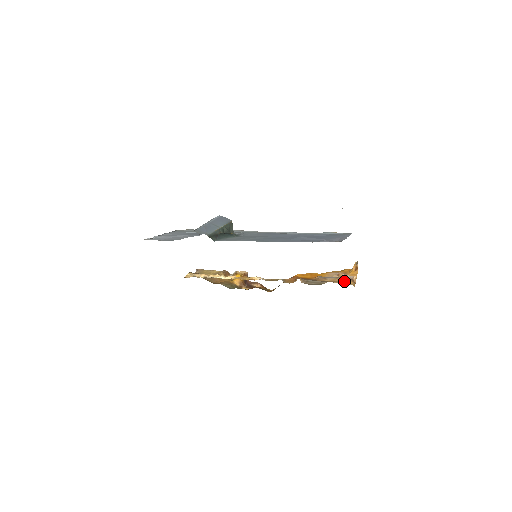
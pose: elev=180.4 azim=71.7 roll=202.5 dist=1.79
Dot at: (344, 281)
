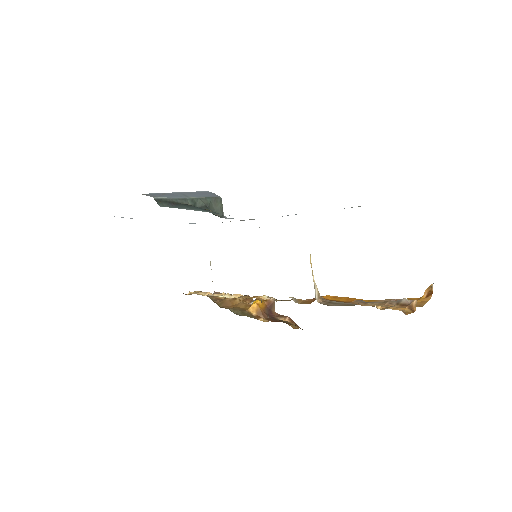
Dot at: (393, 306)
